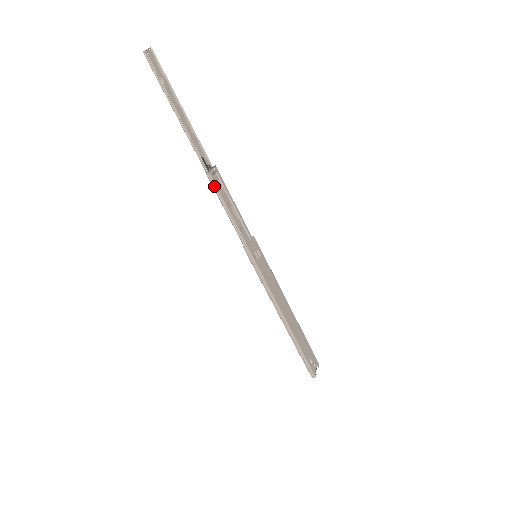
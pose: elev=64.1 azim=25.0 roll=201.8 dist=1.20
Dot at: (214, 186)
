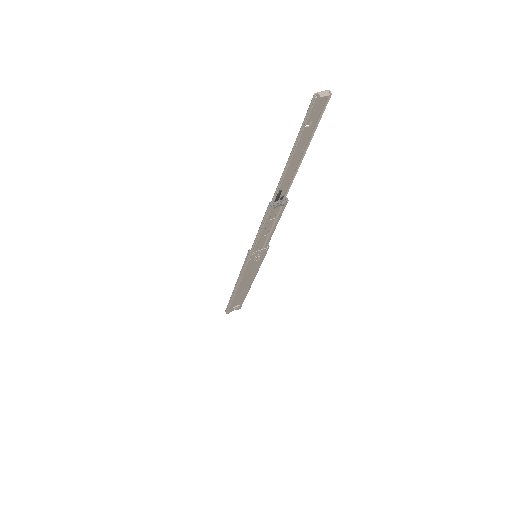
Dot at: (267, 213)
